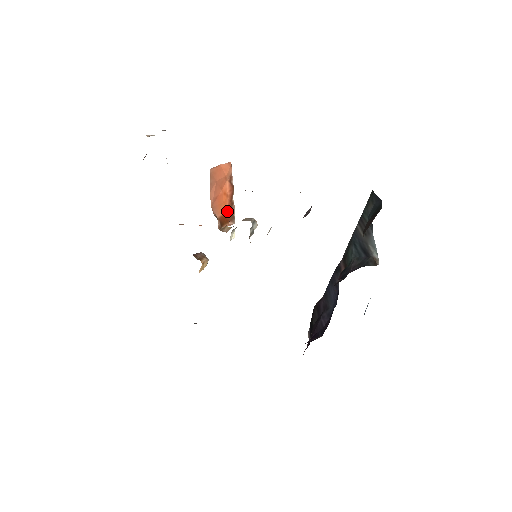
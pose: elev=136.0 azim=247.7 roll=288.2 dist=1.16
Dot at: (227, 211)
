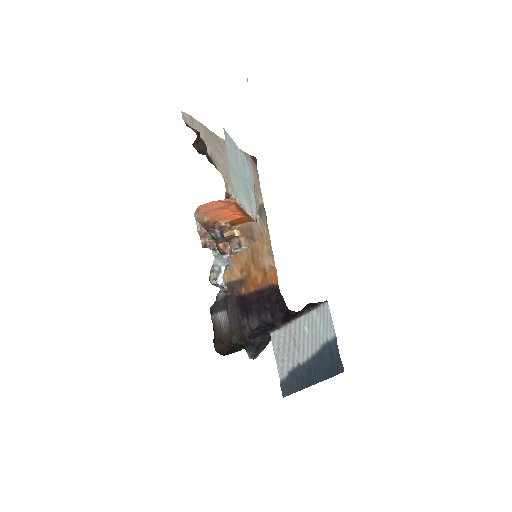
Dot at: (244, 216)
